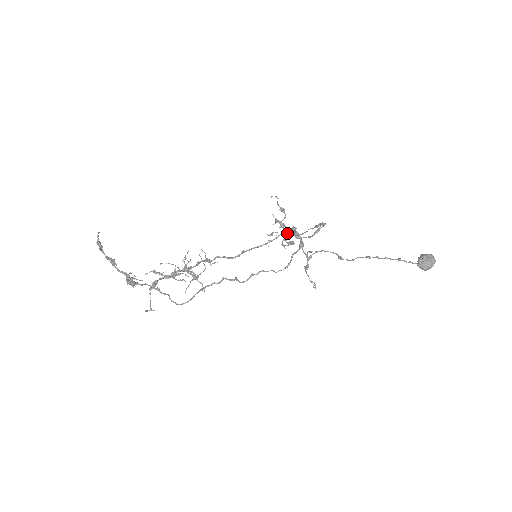
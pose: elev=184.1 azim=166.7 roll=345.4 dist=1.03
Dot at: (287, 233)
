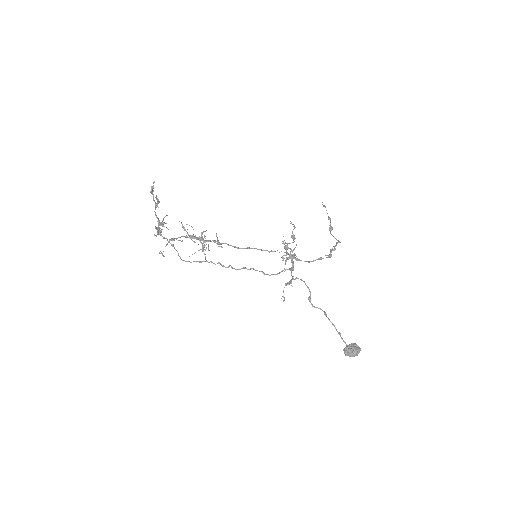
Dot at: (288, 253)
